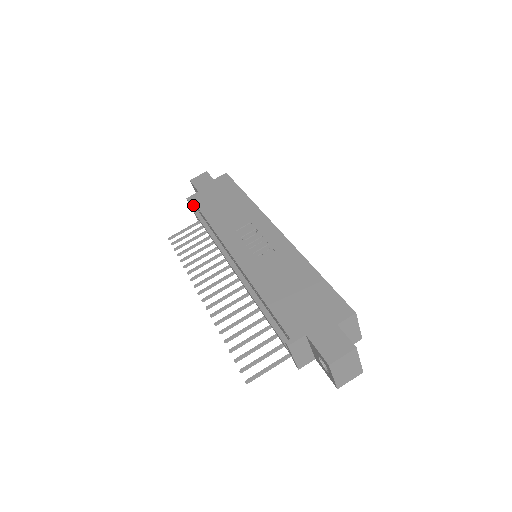
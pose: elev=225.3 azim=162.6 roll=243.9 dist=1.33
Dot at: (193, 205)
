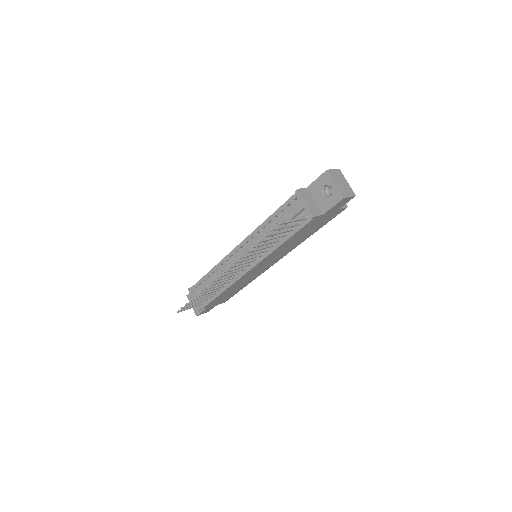
Dot at: (194, 293)
